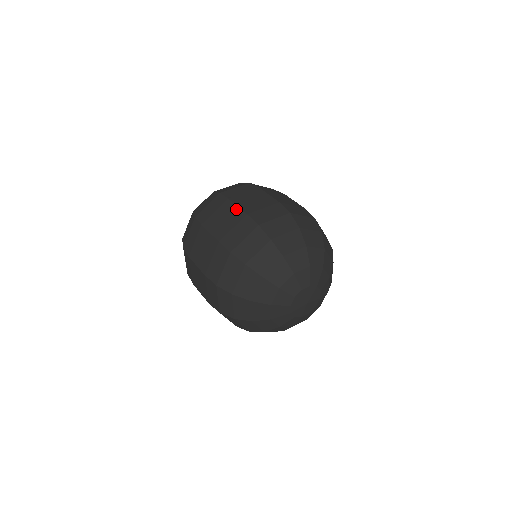
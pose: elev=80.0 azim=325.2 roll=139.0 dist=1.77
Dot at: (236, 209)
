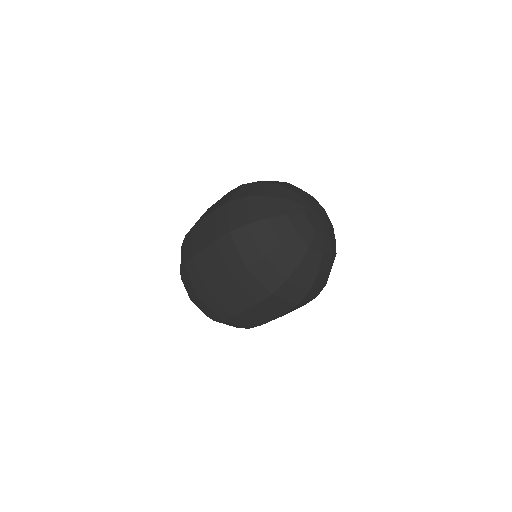
Dot at: (205, 219)
